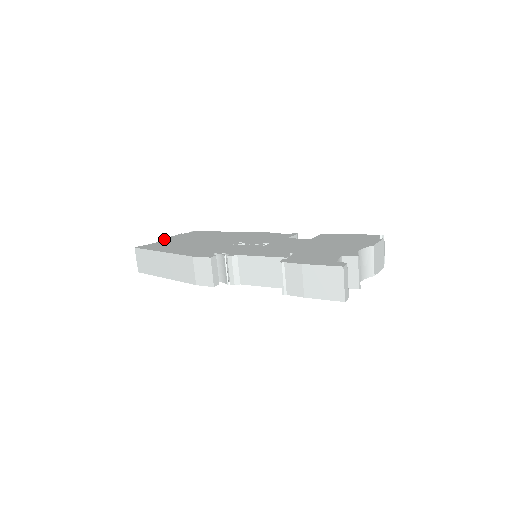
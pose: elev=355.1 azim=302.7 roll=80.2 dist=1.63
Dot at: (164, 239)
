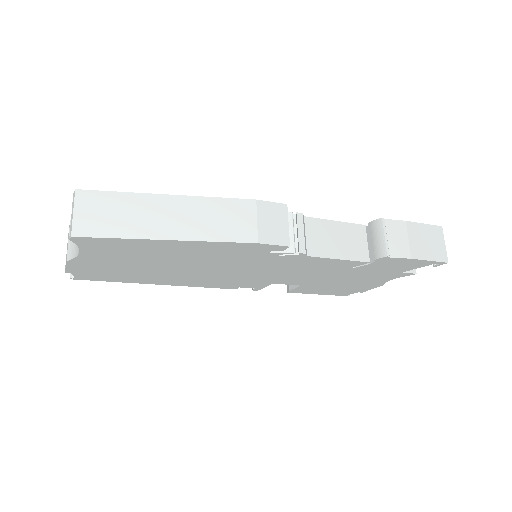
Dot at: occluded
